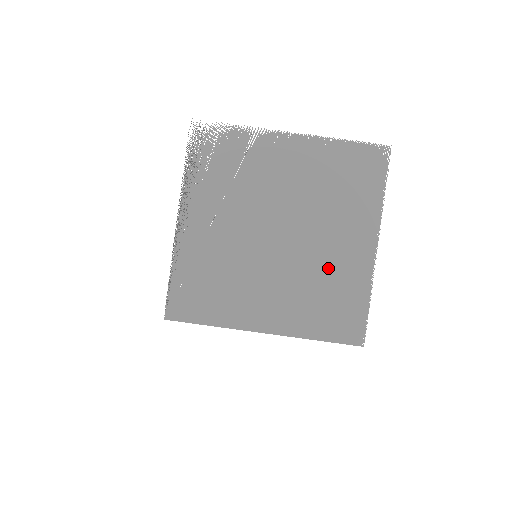
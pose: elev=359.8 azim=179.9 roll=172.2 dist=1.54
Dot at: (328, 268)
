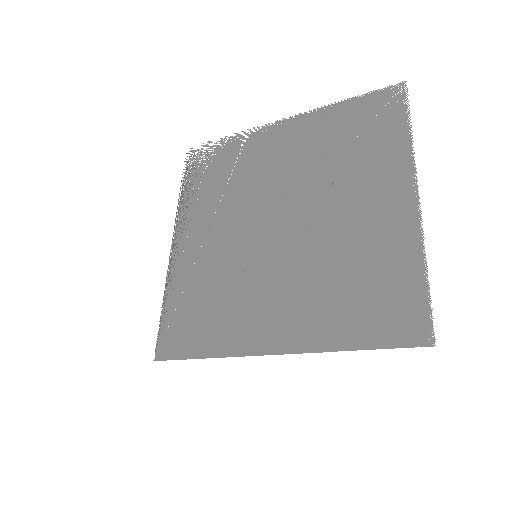
Dot at: (351, 243)
